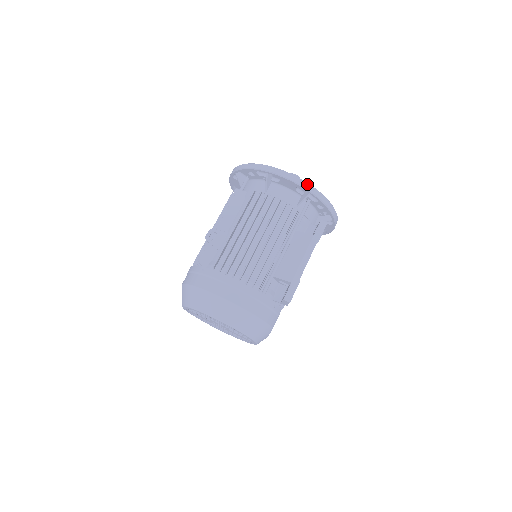
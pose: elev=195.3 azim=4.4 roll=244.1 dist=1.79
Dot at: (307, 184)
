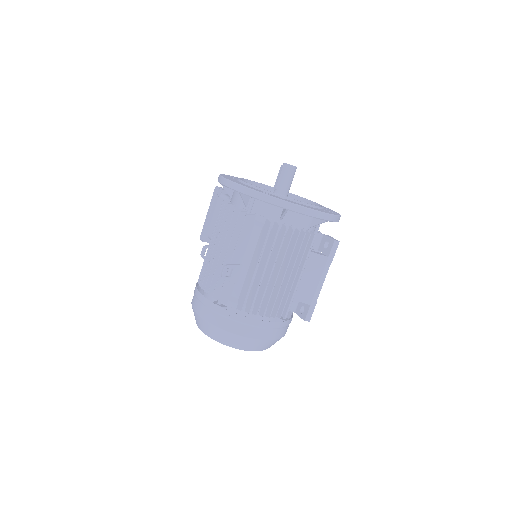
Dot at: (328, 215)
